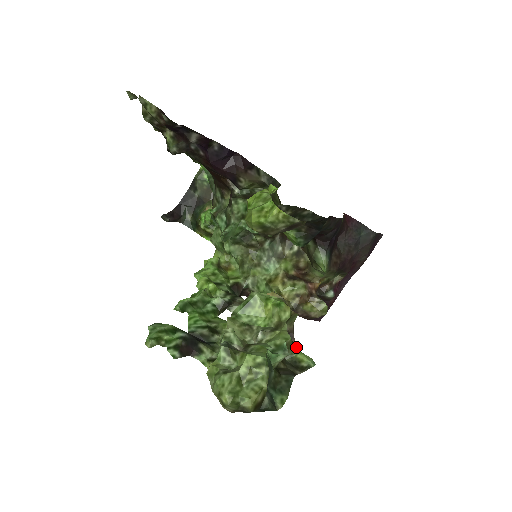
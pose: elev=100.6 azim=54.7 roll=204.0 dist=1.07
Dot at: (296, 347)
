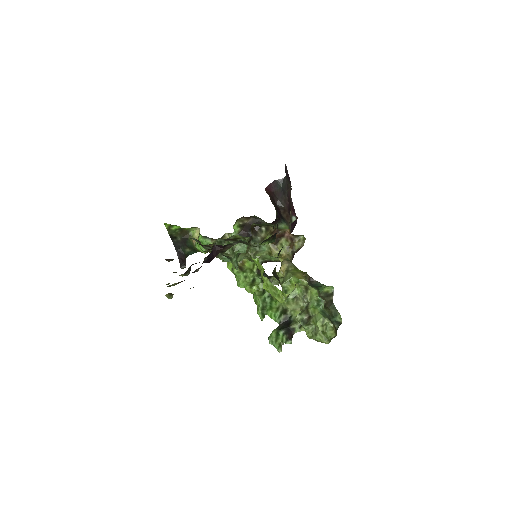
Dot at: (321, 288)
